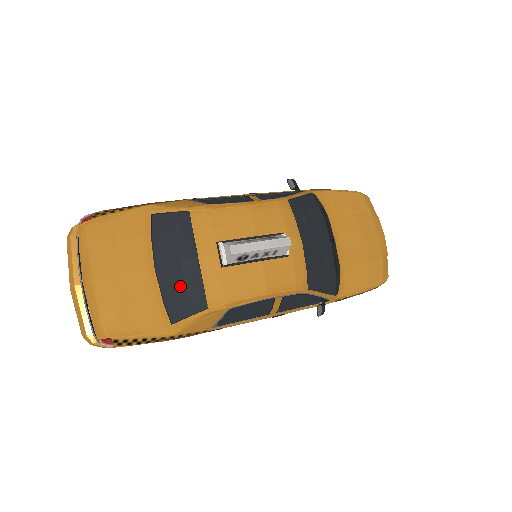
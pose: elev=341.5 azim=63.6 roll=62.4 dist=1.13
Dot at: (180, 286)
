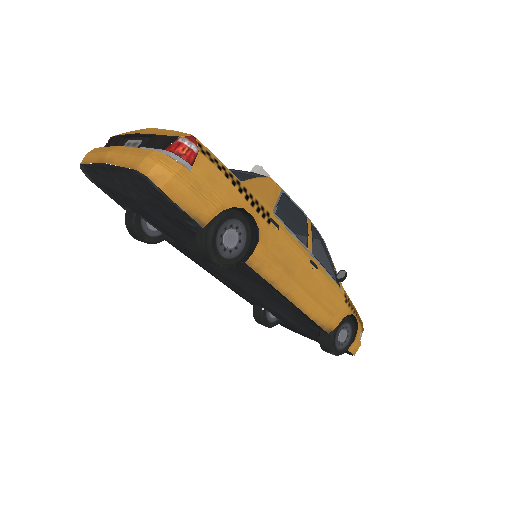
Dot at: occluded
